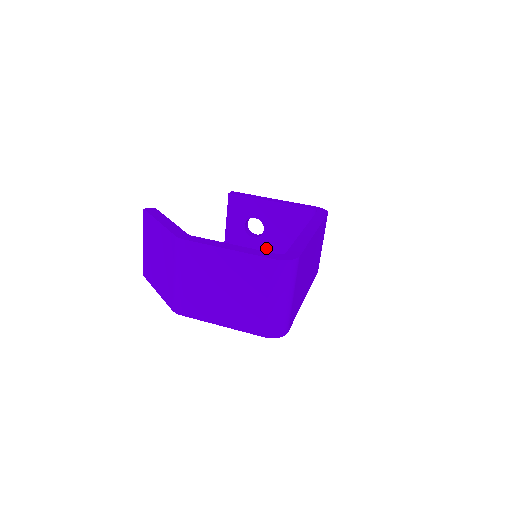
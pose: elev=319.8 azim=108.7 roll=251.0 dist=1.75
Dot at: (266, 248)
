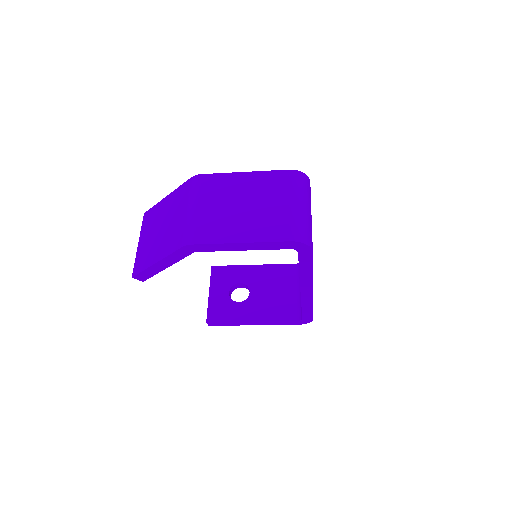
Dot at: (254, 310)
